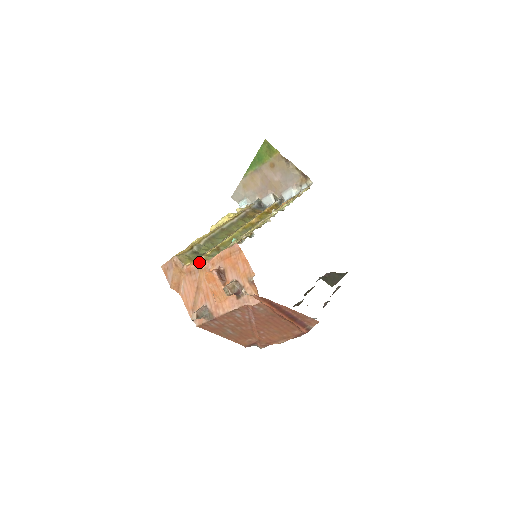
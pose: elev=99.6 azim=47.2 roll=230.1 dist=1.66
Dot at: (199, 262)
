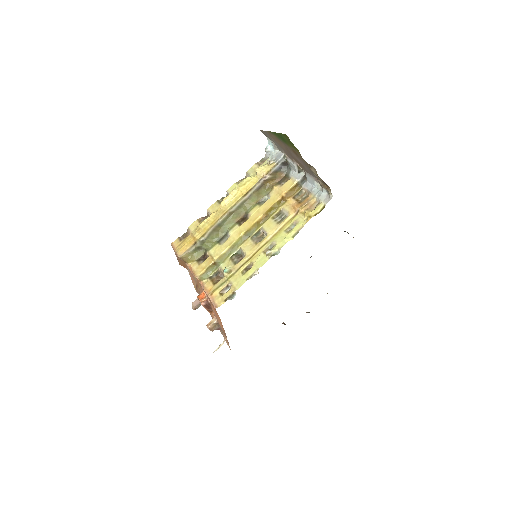
Dot at: (195, 278)
